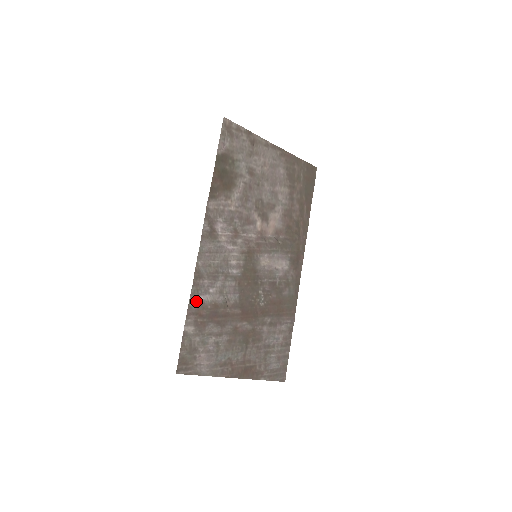
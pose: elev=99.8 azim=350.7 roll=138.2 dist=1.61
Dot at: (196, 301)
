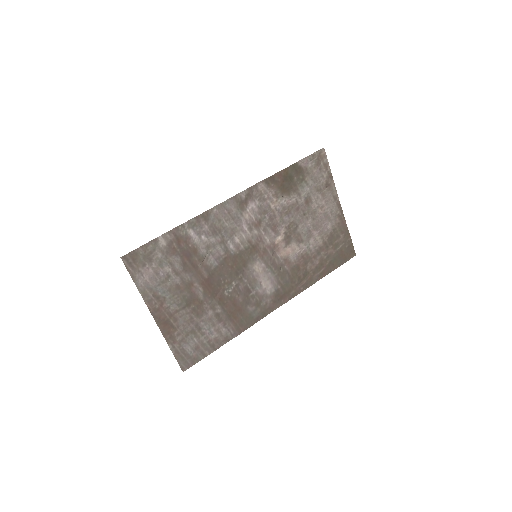
Dot at: (186, 230)
